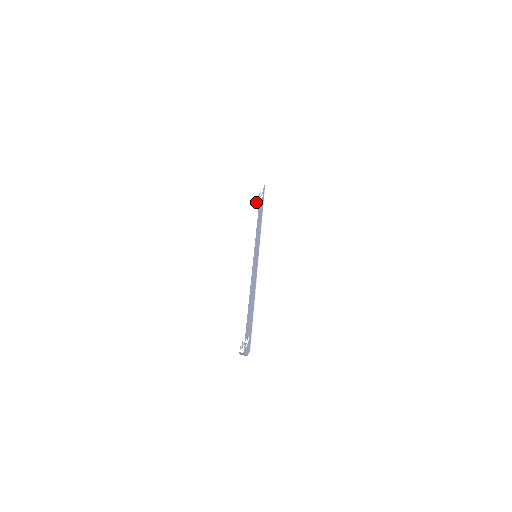
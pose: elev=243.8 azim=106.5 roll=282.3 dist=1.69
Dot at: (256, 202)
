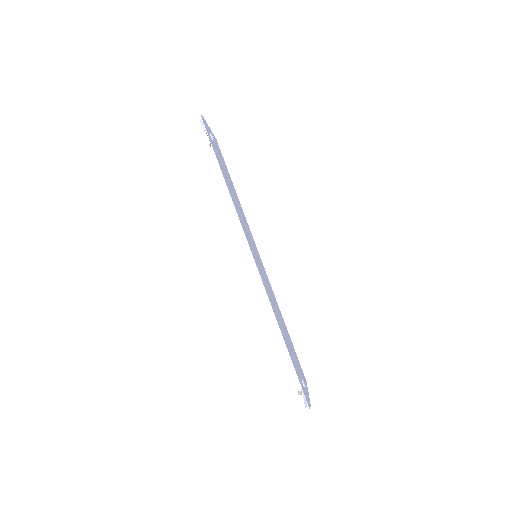
Dot at: (210, 145)
